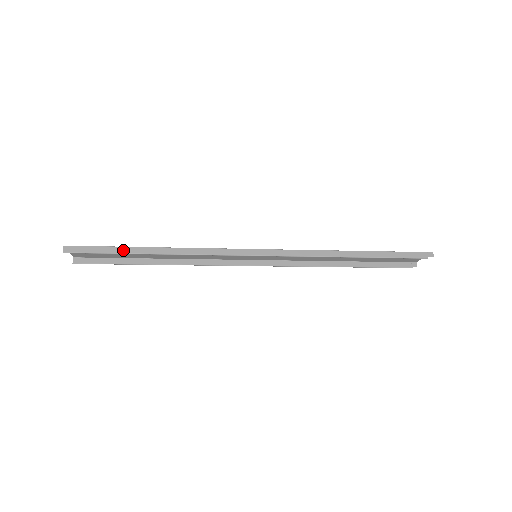
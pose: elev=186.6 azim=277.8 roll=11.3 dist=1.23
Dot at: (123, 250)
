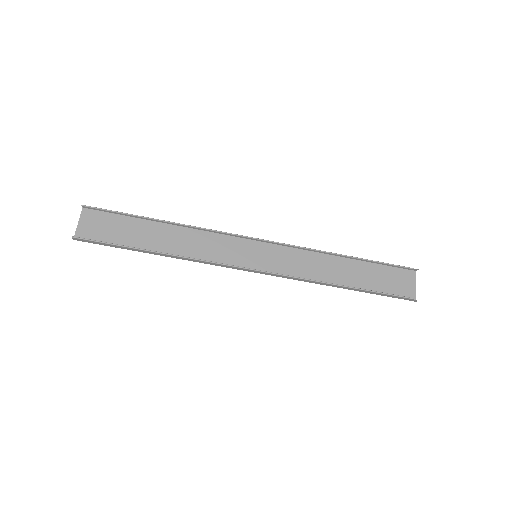
Dot at: (136, 216)
